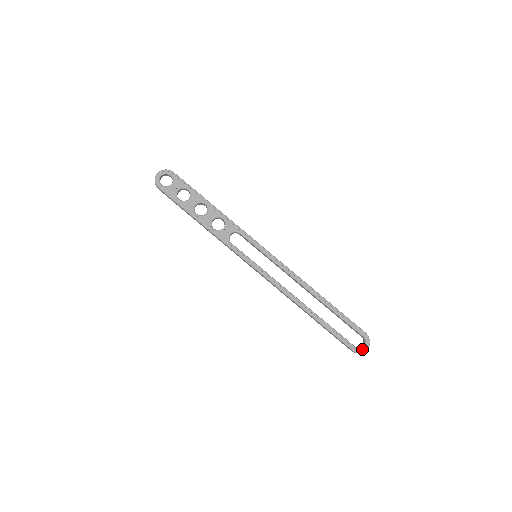
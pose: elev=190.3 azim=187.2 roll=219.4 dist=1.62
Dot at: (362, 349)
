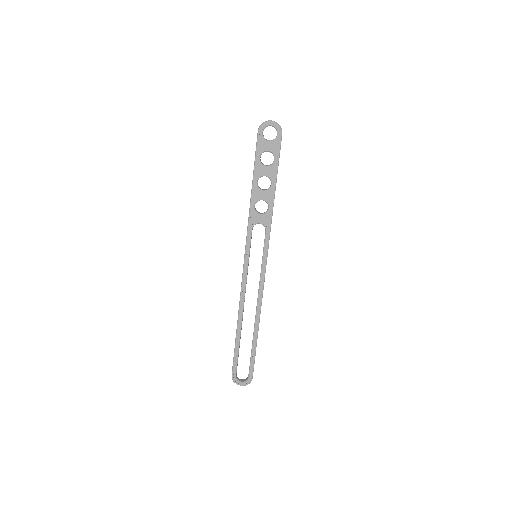
Dot at: (238, 382)
